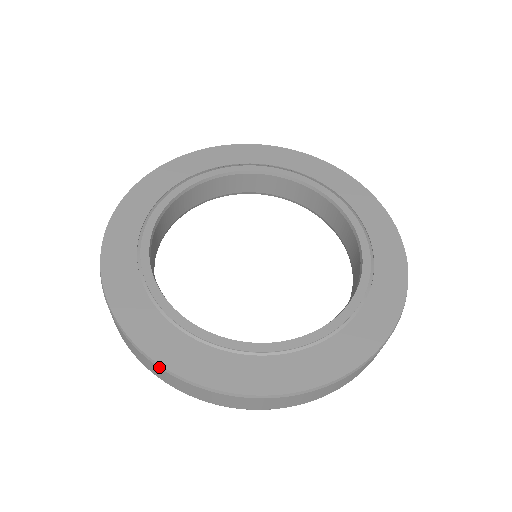
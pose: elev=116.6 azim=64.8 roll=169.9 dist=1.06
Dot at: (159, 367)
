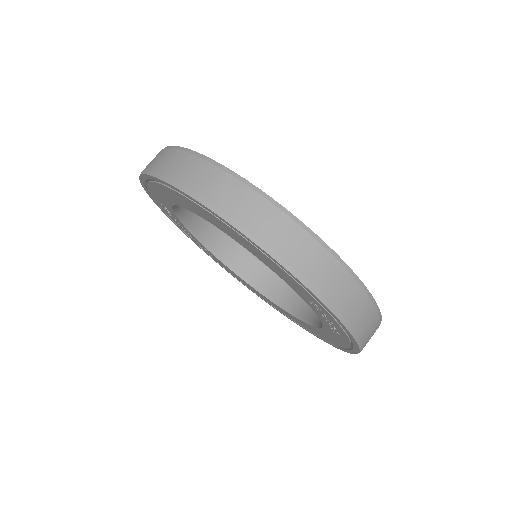
Dot at: (183, 150)
